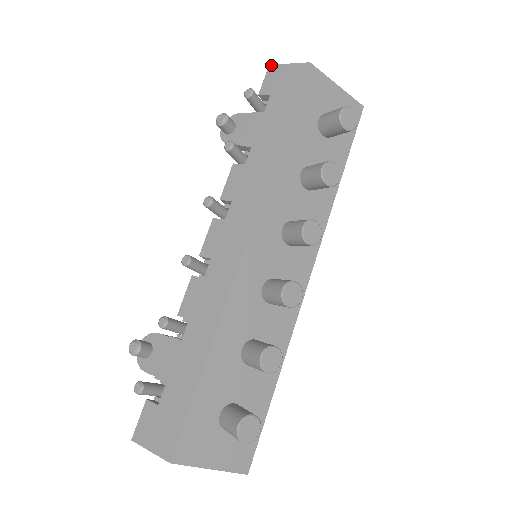
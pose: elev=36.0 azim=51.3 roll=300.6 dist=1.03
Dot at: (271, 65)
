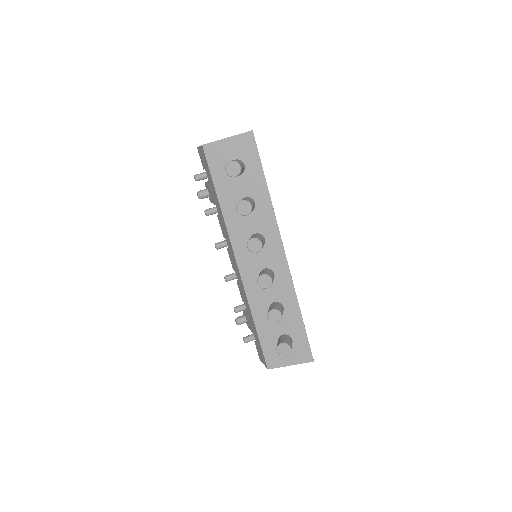
Dot at: (197, 148)
